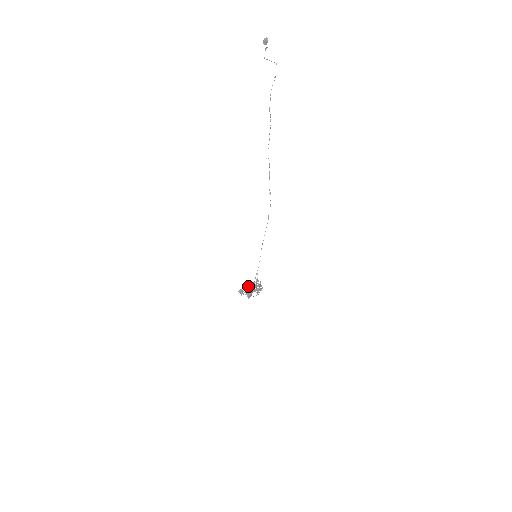
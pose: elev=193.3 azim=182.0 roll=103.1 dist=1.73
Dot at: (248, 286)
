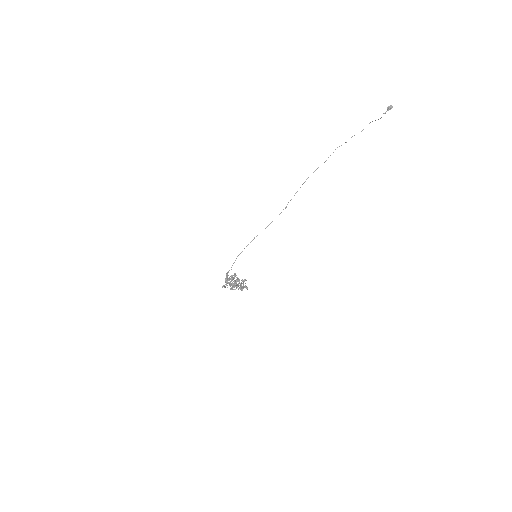
Dot at: occluded
